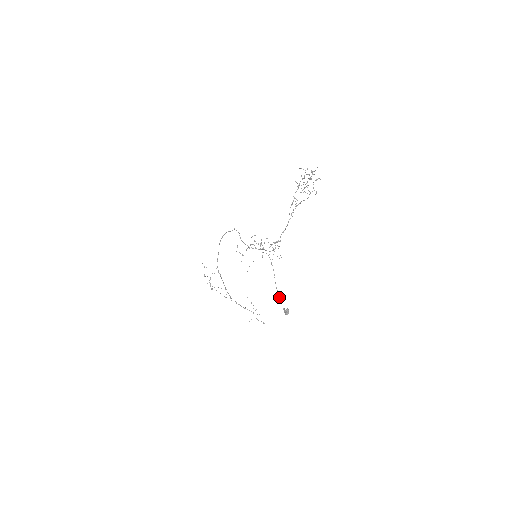
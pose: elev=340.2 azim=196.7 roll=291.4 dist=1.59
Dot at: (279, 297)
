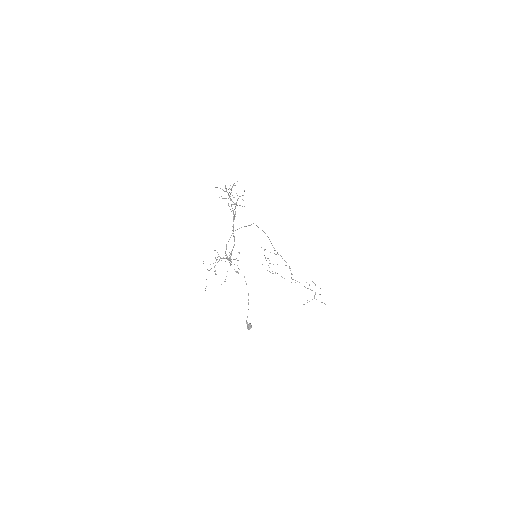
Dot at: (248, 309)
